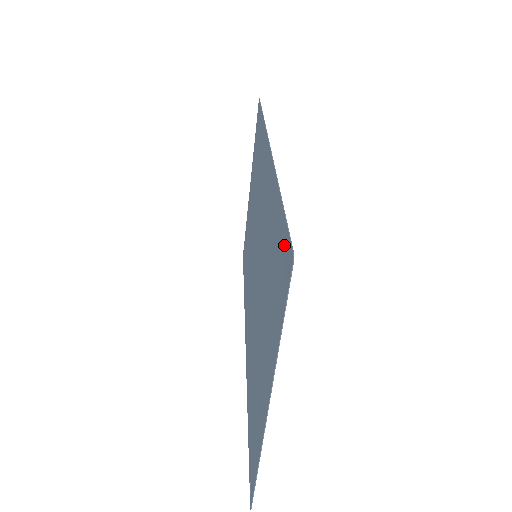
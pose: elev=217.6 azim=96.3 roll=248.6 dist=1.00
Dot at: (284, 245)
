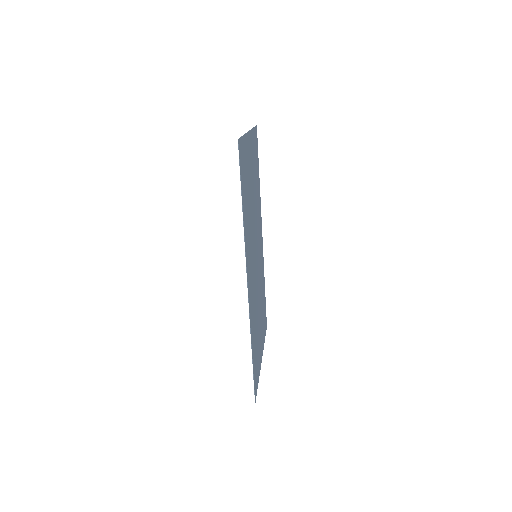
Dot at: (254, 380)
